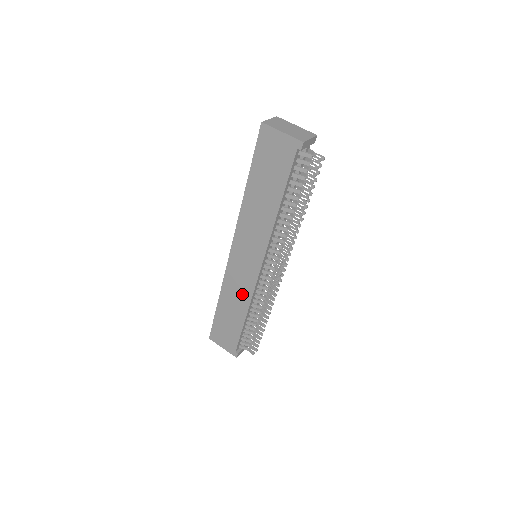
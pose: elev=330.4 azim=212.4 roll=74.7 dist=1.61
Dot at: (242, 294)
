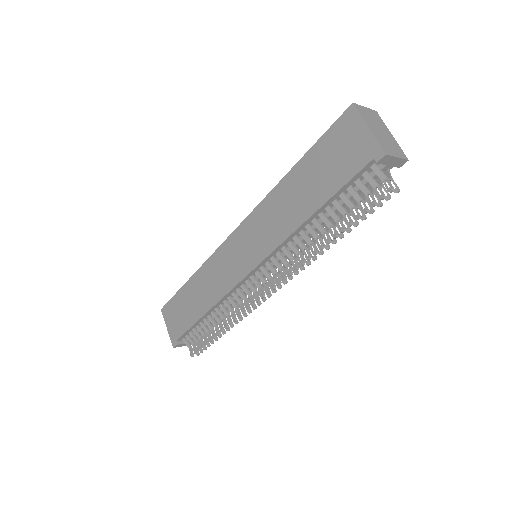
Dot at: (216, 286)
